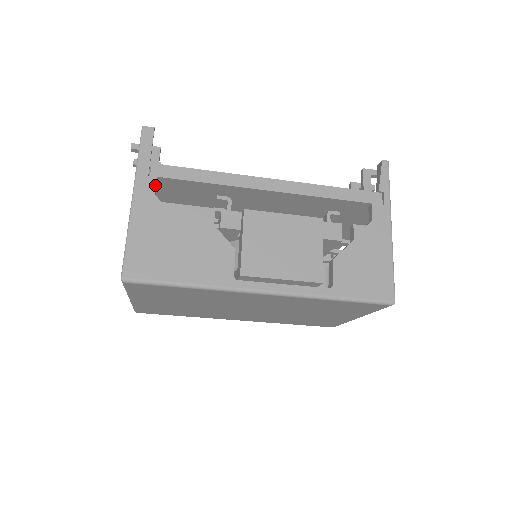
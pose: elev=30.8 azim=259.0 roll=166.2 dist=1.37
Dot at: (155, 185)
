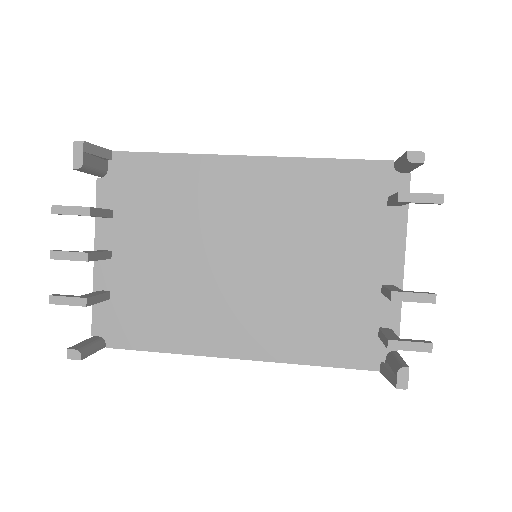
Dot at: occluded
